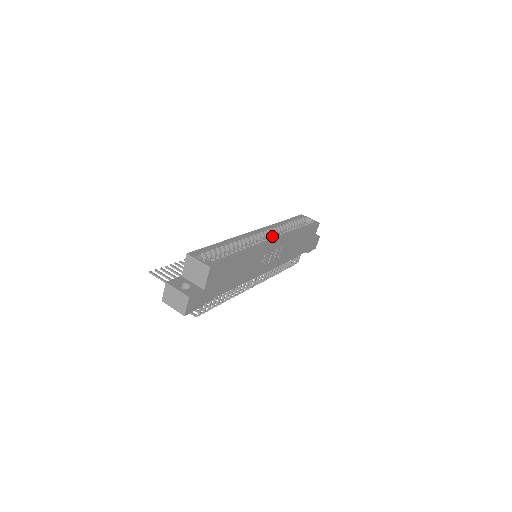
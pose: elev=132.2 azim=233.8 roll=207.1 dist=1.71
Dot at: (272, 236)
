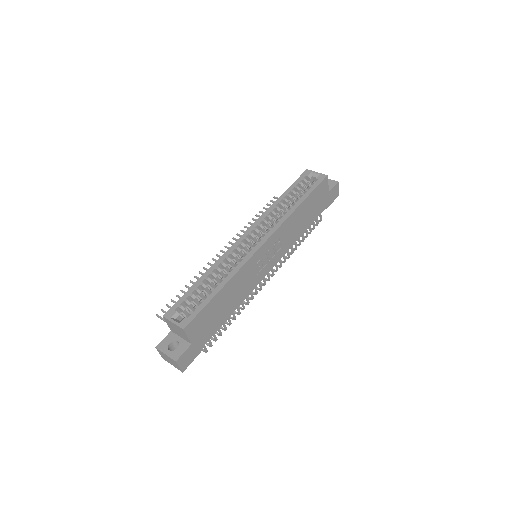
Dot at: occluded
